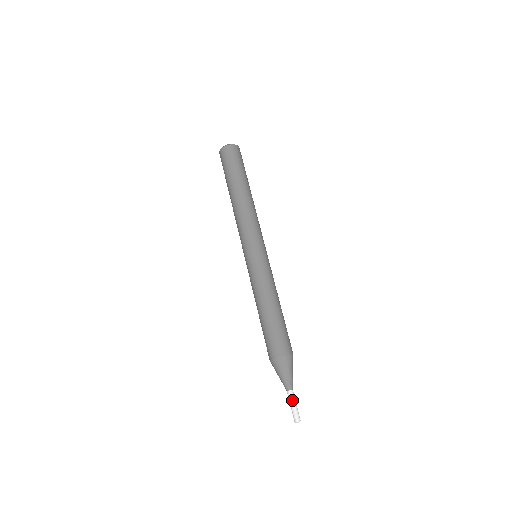
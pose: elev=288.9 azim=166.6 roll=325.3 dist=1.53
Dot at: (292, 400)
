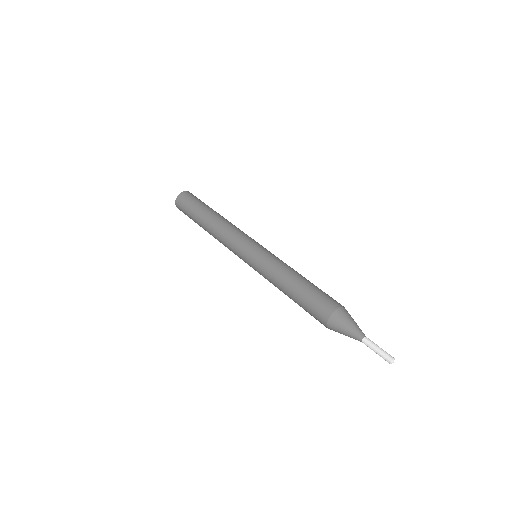
Dot at: (372, 345)
